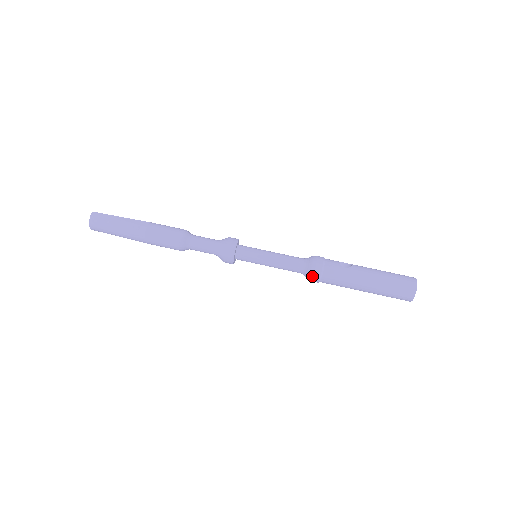
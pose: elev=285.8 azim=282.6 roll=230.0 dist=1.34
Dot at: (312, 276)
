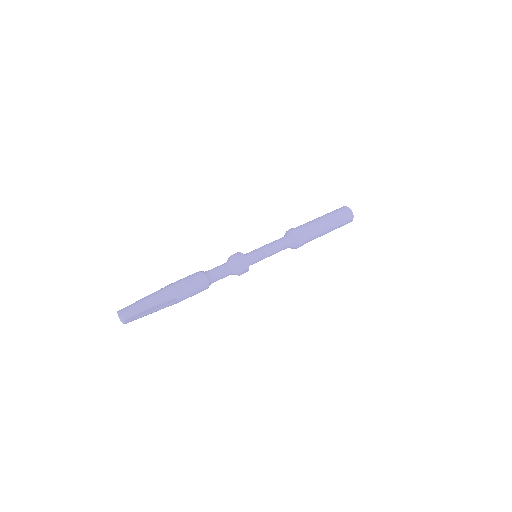
Dot at: (293, 231)
